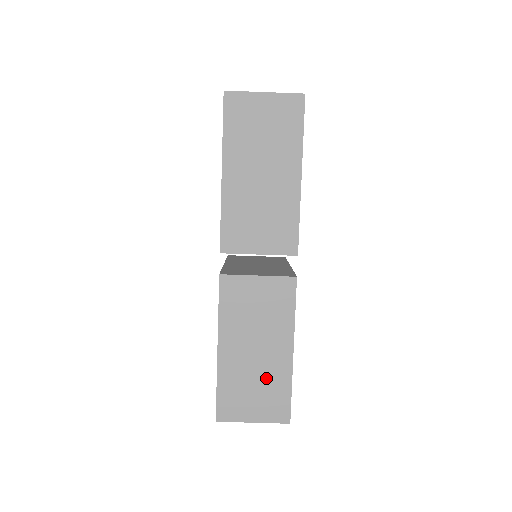
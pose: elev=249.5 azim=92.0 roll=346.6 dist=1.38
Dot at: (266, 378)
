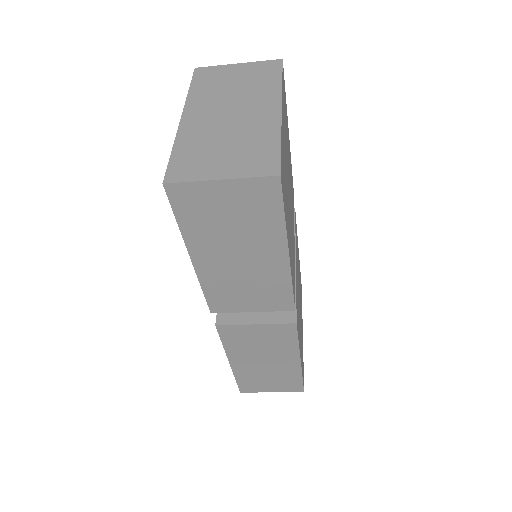
Dot at: (278, 374)
